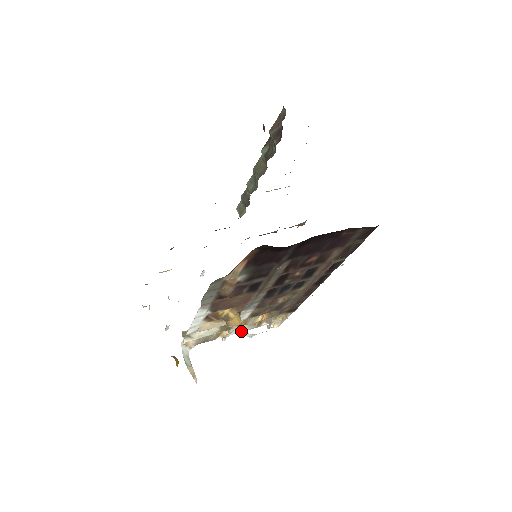
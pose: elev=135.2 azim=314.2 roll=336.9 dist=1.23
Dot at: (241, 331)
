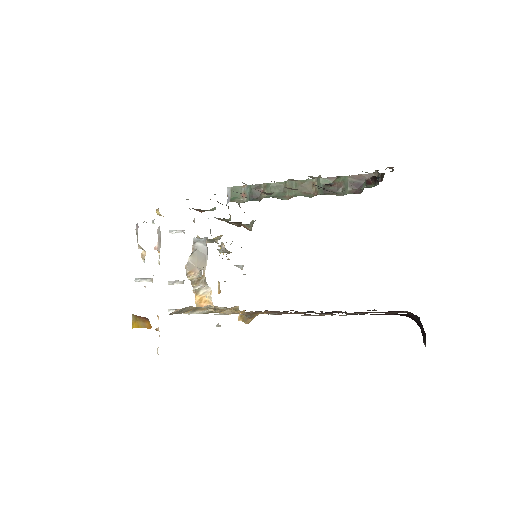
Dot at: occluded
